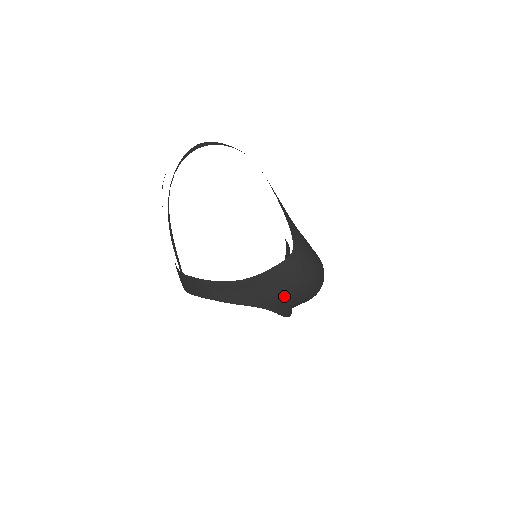
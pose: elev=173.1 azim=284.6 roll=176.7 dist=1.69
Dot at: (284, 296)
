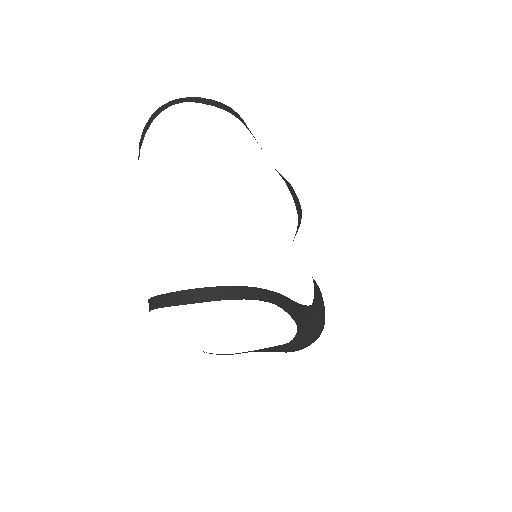
Dot at: occluded
